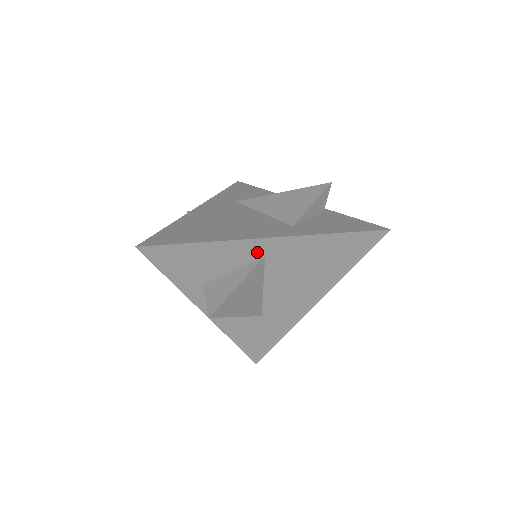
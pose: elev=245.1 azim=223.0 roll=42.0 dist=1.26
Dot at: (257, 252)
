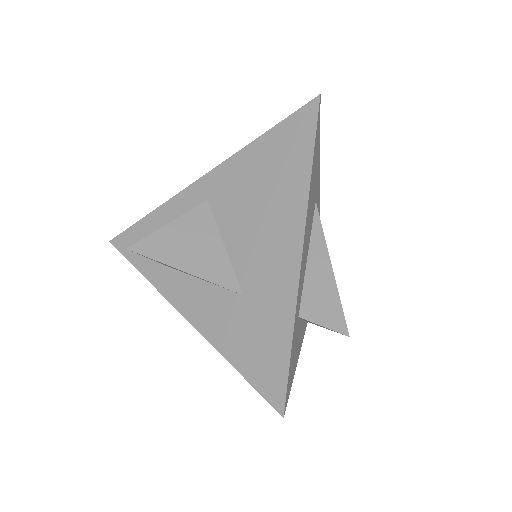
Dot at: (199, 199)
